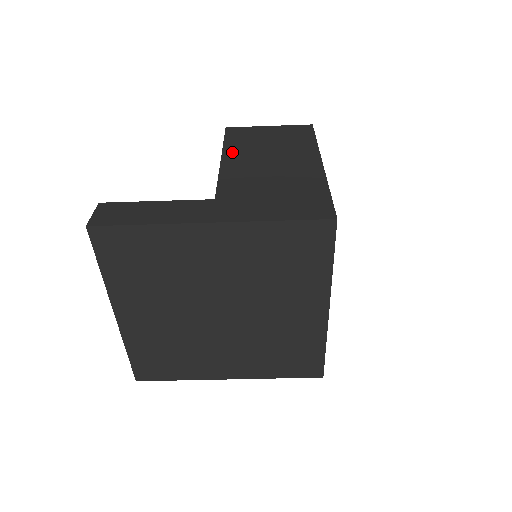
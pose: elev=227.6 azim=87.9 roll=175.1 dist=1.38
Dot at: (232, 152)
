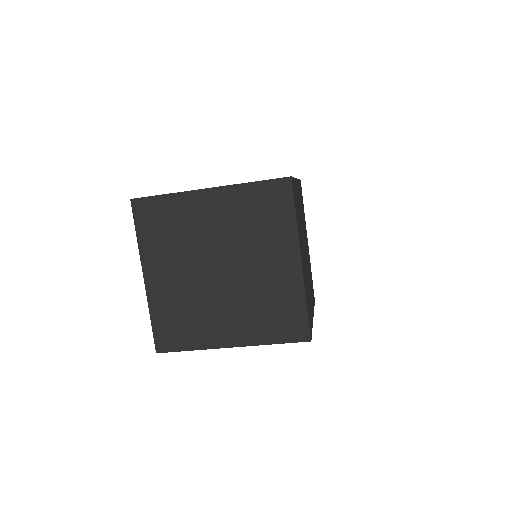
Dot at: occluded
